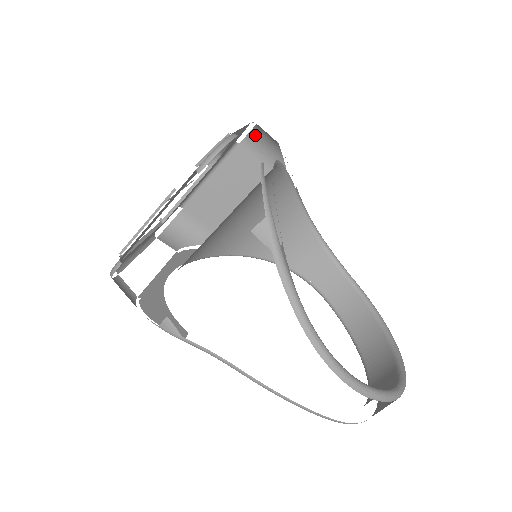
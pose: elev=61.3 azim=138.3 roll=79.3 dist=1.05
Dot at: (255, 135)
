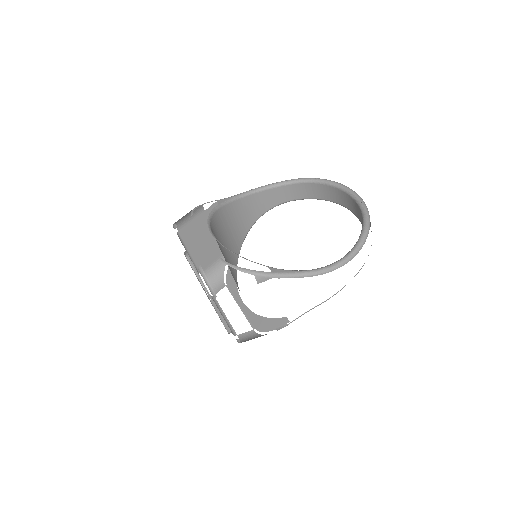
Dot at: (178, 222)
